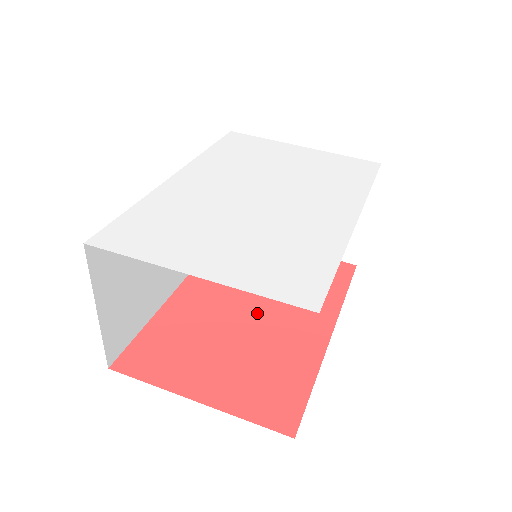
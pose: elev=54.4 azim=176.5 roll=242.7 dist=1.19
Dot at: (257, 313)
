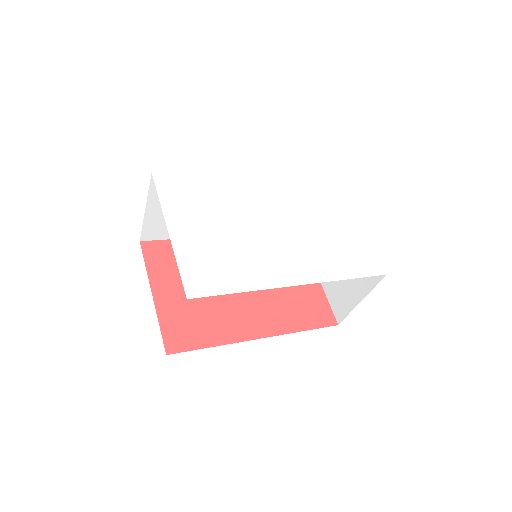
Dot at: occluded
